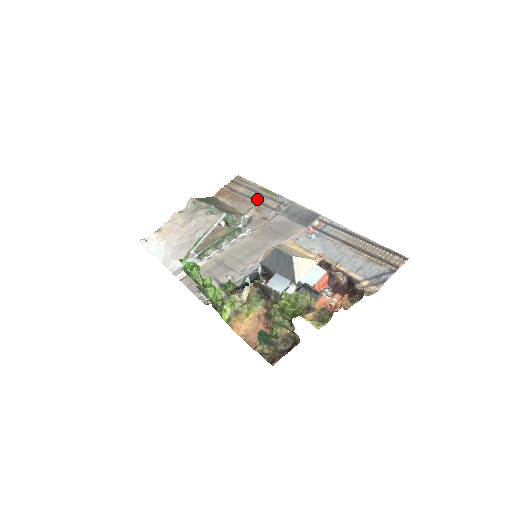
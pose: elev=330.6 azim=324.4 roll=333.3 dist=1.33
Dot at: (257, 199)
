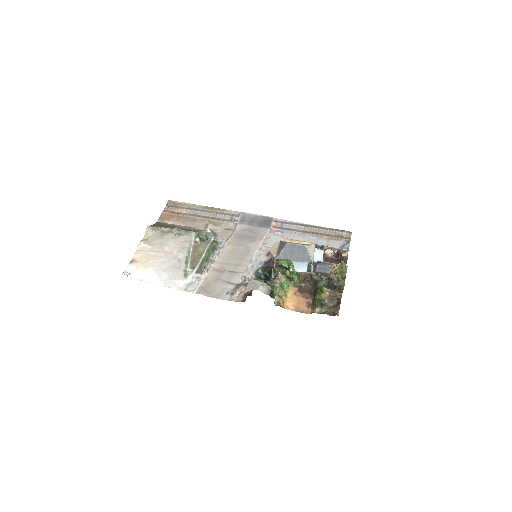
Dot at: (207, 216)
